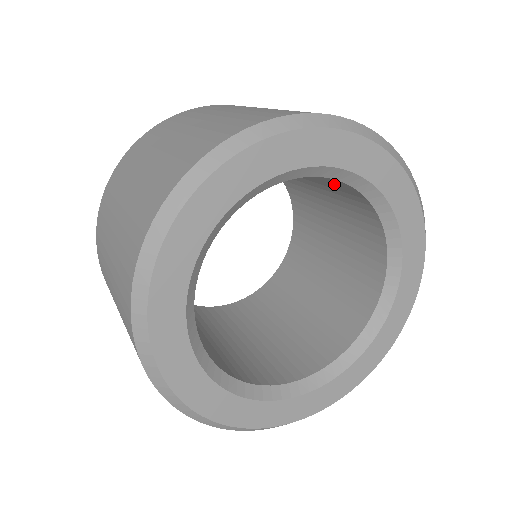
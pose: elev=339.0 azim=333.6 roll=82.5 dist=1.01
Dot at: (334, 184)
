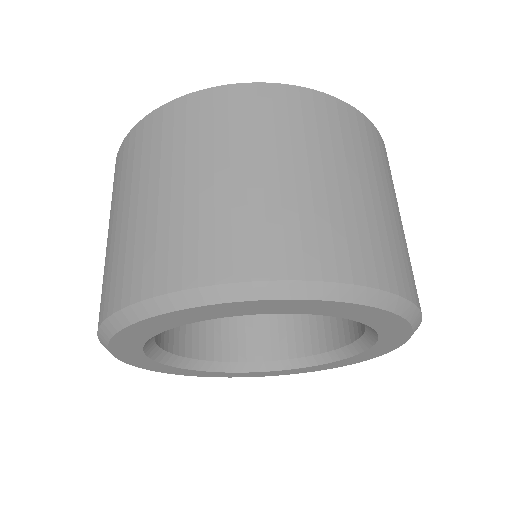
Dot at: occluded
